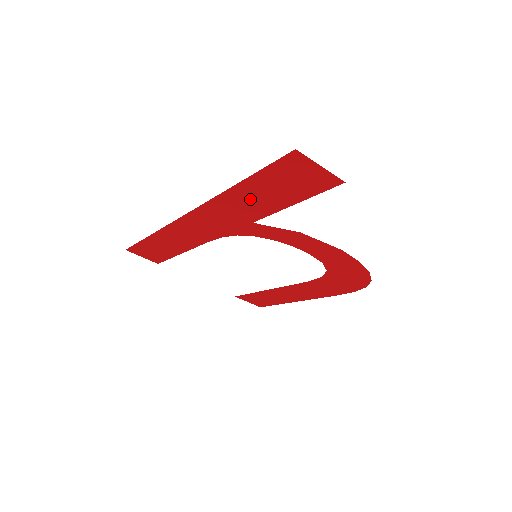
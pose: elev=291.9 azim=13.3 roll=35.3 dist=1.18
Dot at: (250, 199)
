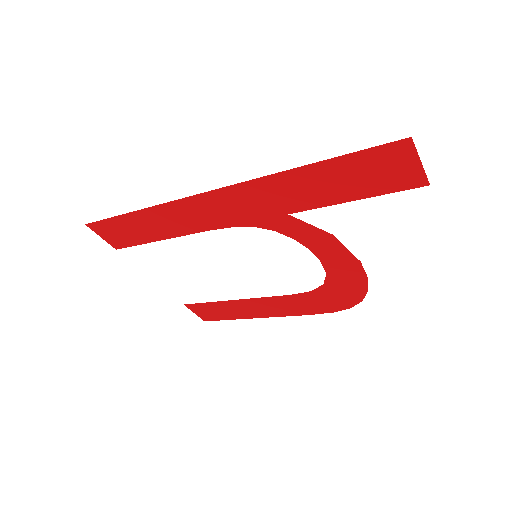
Dot at: (310, 185)
